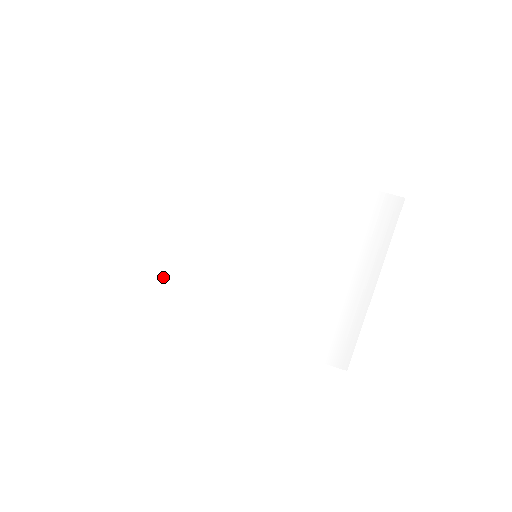
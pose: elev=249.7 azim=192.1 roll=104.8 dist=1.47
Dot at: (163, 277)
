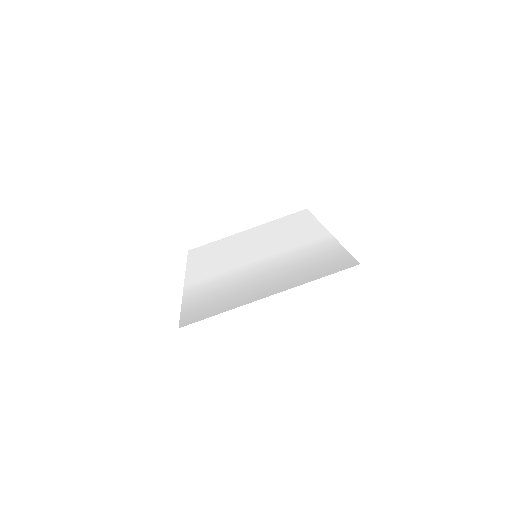
Dot at: (213, 247)
